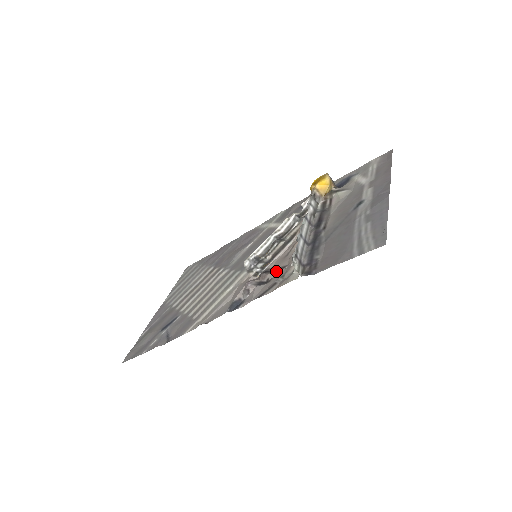
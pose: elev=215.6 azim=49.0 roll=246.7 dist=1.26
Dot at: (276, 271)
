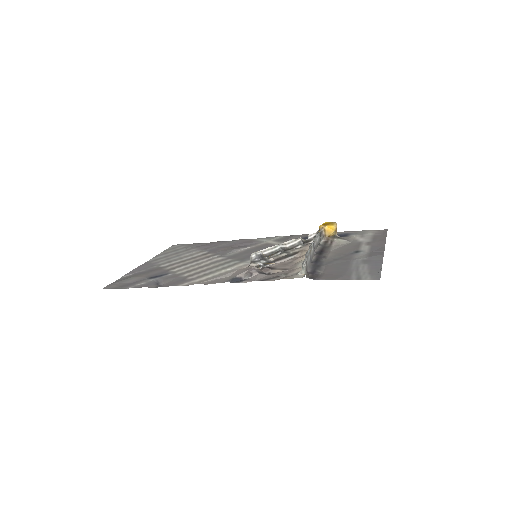
Dot at: (278, 270)
